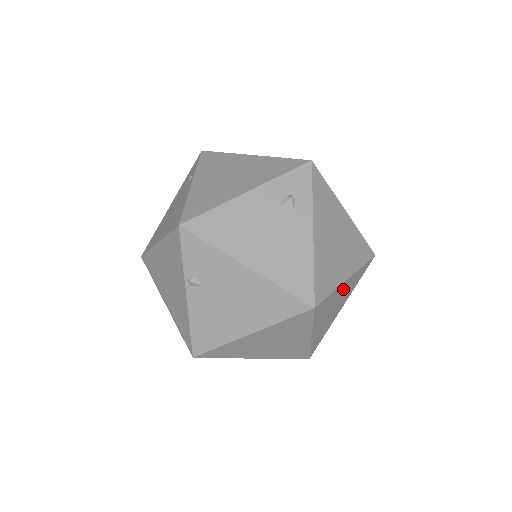
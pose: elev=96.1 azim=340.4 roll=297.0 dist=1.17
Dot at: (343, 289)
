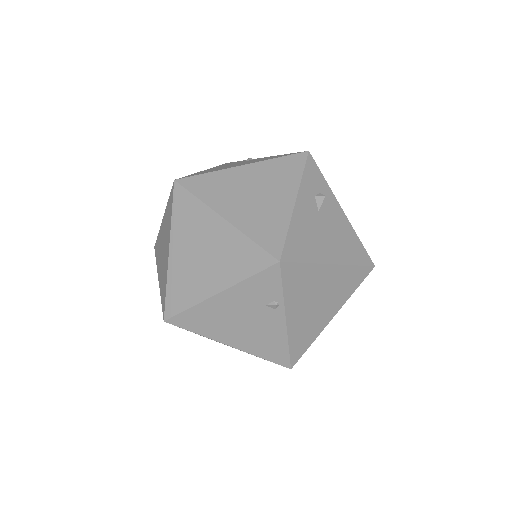
Dot at: occluded
